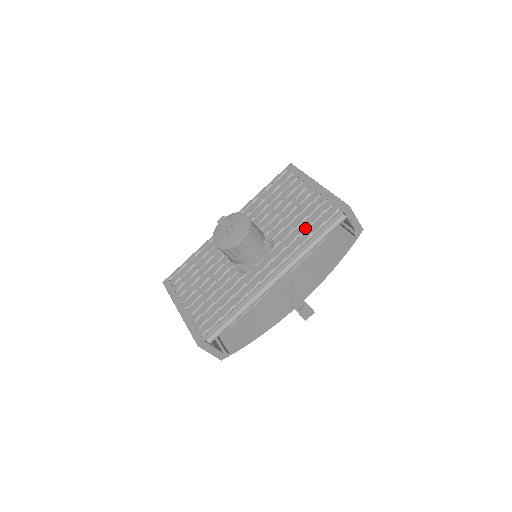
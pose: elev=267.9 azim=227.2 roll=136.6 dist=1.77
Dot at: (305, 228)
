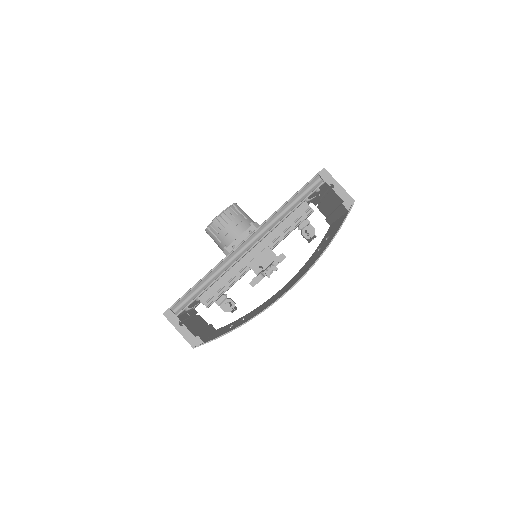
Dot at: occluded
